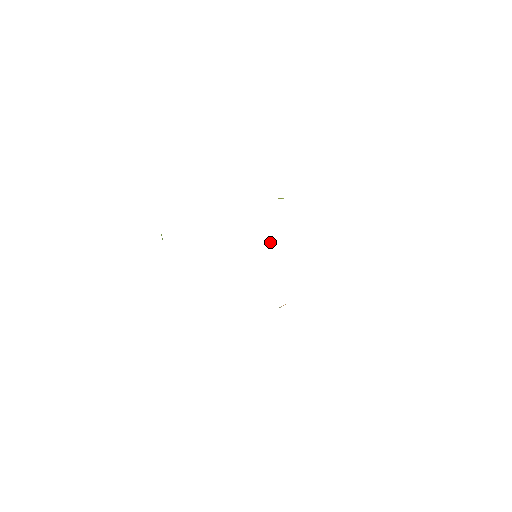
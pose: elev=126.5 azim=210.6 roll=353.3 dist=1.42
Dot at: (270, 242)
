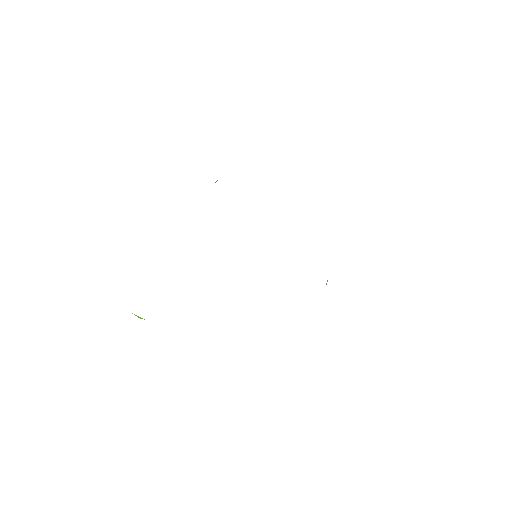
Dot at: occluded
